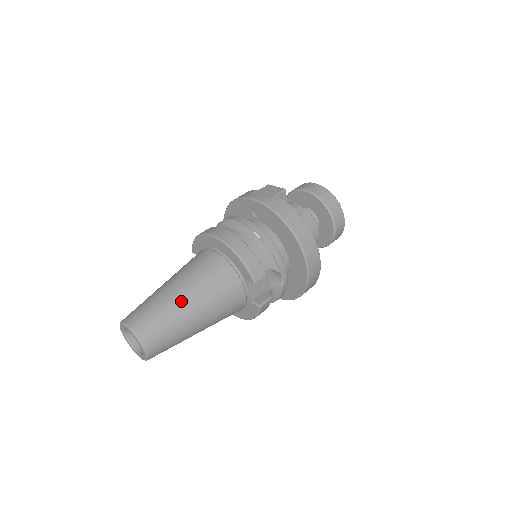
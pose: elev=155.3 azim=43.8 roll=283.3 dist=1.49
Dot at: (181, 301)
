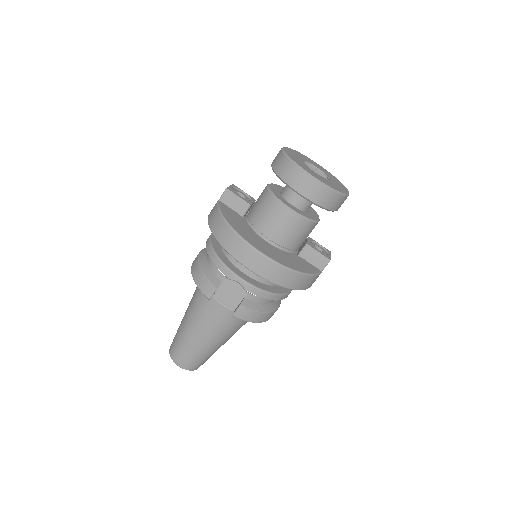
Dot at: (184, 324)
